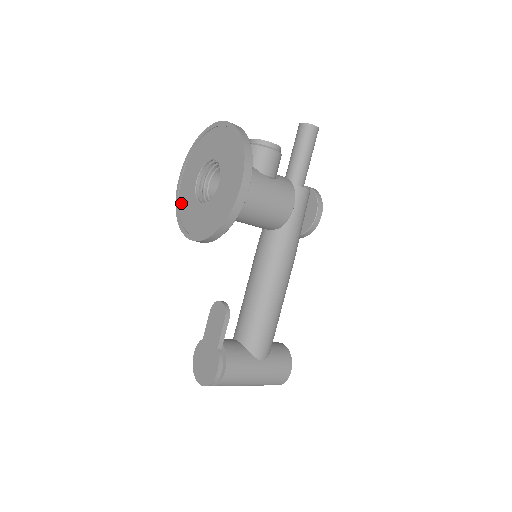
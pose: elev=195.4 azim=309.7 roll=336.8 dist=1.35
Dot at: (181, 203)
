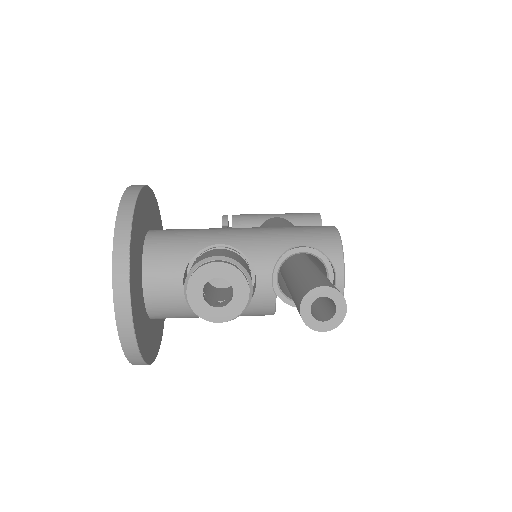
Dot at: occluded
